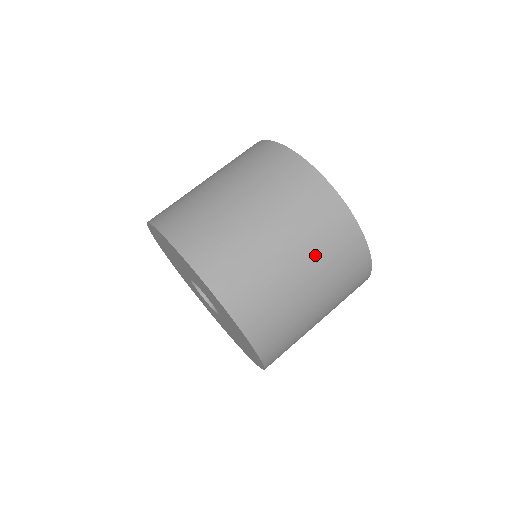
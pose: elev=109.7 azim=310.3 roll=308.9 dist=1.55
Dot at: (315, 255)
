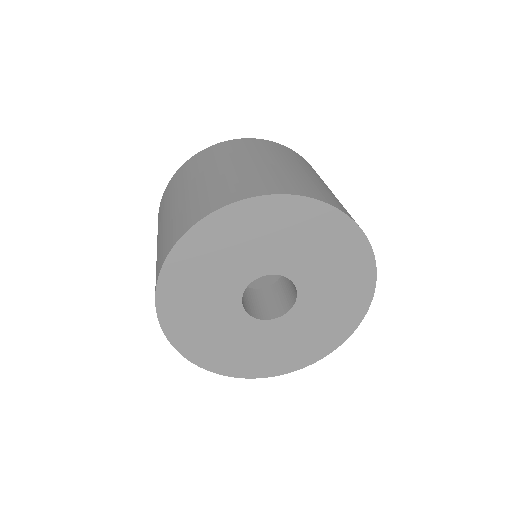
Dot at: (300, 165)
